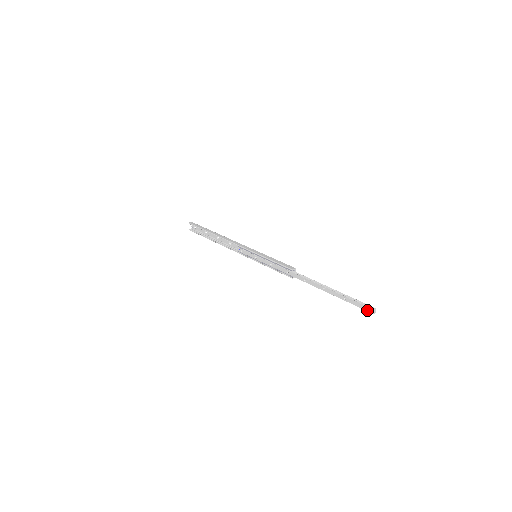
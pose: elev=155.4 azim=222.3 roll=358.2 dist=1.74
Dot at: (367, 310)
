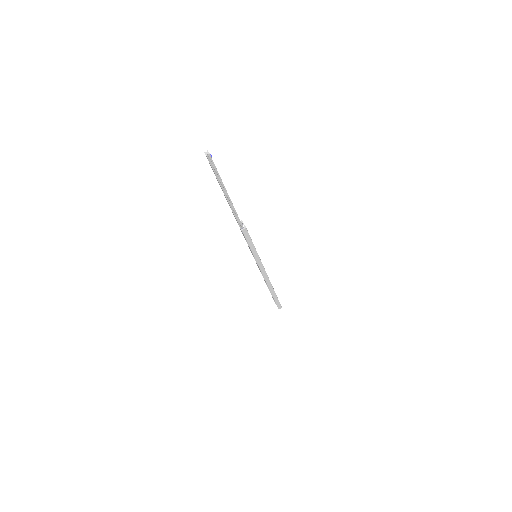
Dot at: (209, 161)
